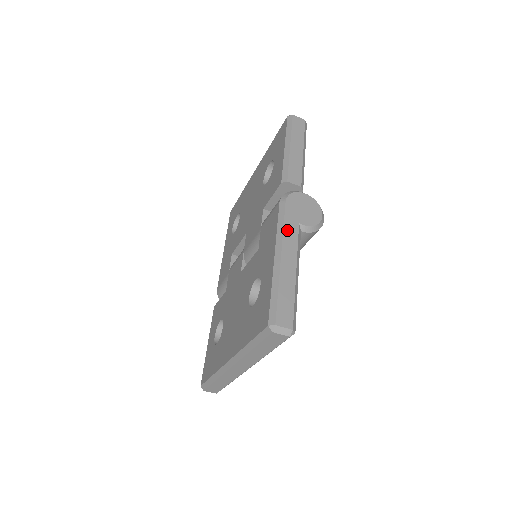
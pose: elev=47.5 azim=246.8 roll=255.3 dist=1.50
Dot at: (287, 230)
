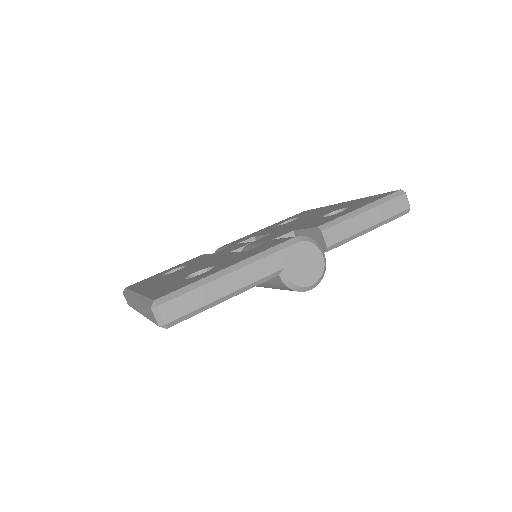
Dot at: (267, 261)
